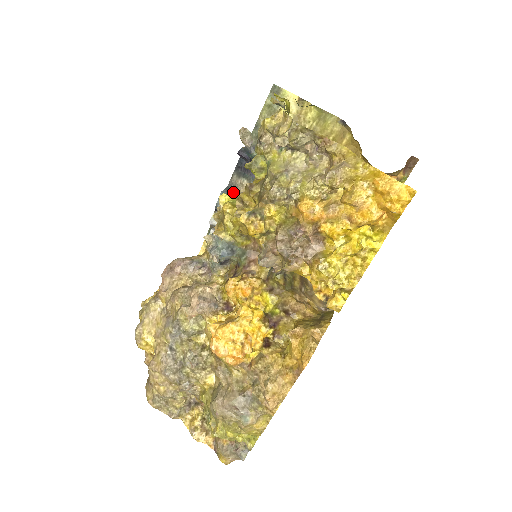
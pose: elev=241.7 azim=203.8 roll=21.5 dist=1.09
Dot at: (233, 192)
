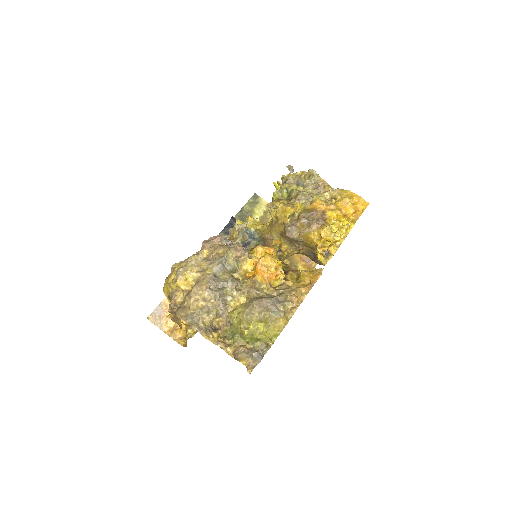
Dot at: occluded
